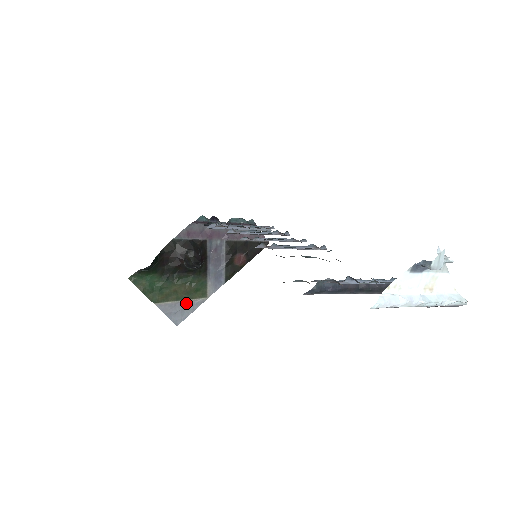
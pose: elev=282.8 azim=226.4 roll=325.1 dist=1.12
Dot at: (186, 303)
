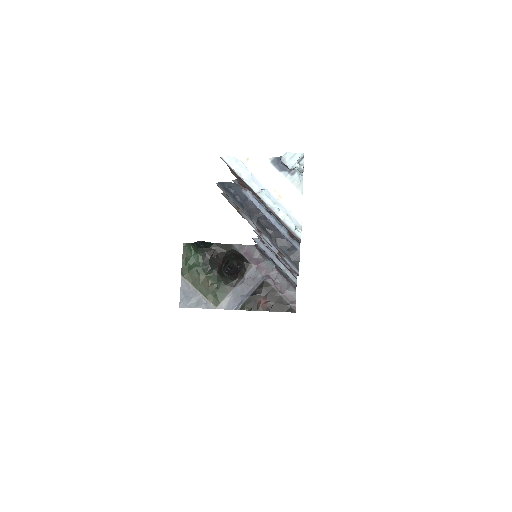
Dot at: (200, 297)
